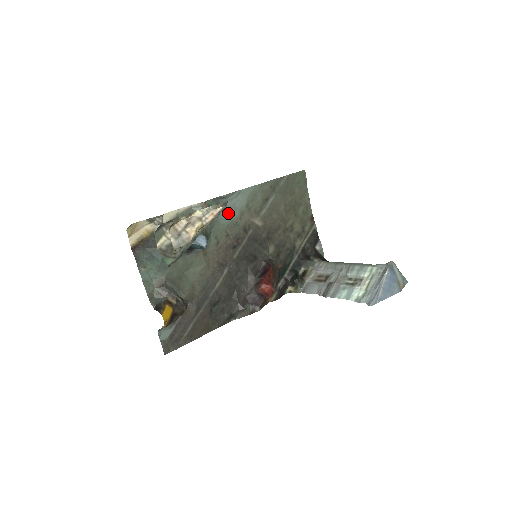
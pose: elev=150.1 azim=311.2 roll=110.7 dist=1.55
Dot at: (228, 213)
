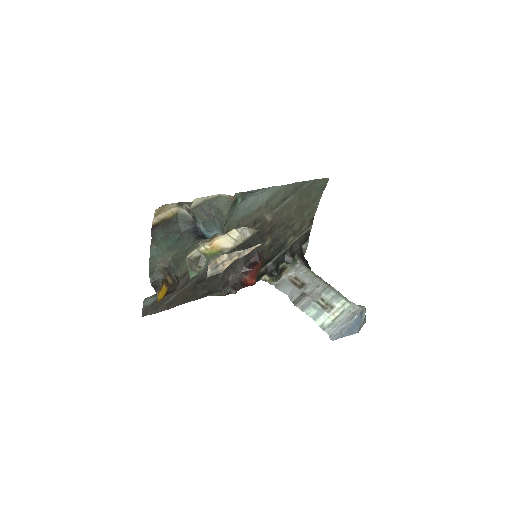
Dot at: (248, 206)
